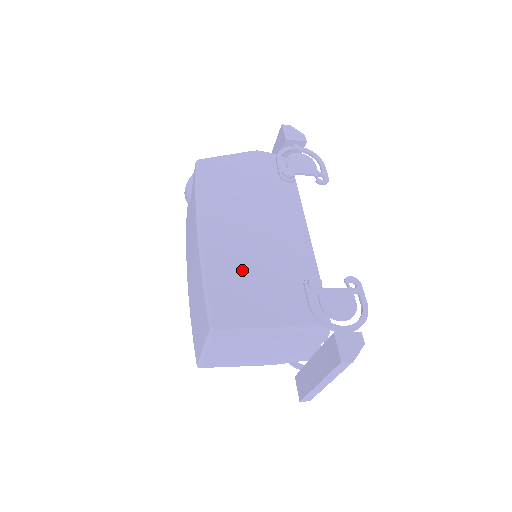
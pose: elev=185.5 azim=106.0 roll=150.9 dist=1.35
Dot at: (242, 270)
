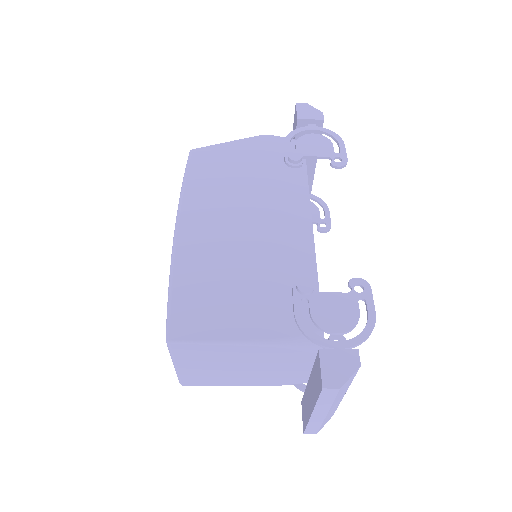
Dot at: (218, 271)
